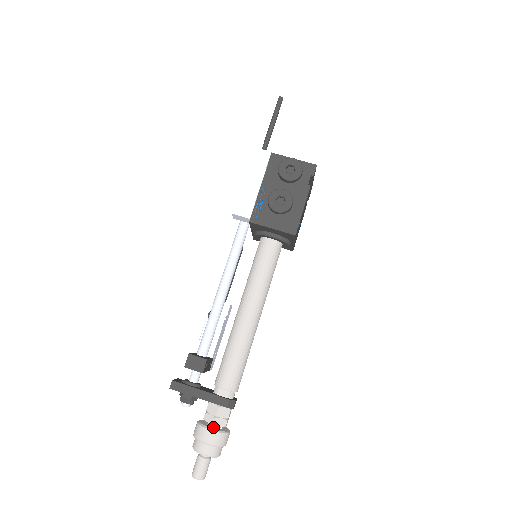
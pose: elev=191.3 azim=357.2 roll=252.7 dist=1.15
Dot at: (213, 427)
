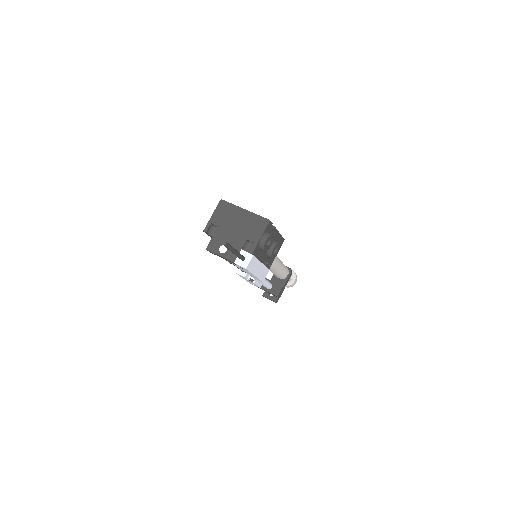
Dot at: (291, 279)
